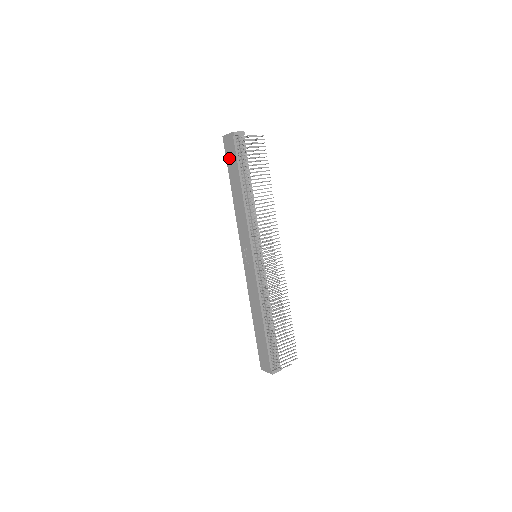
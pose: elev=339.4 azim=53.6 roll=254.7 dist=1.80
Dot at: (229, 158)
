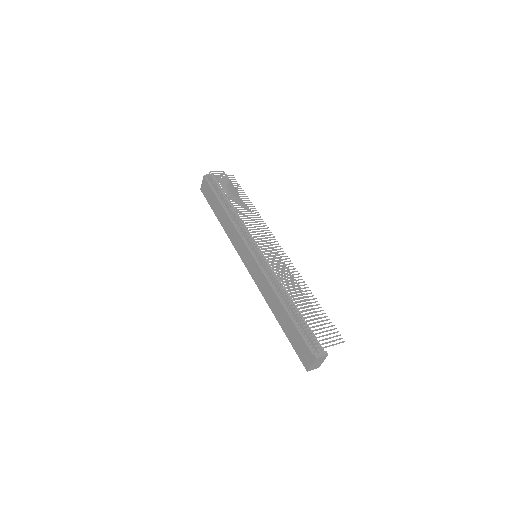
Dot at: (208, 198)
